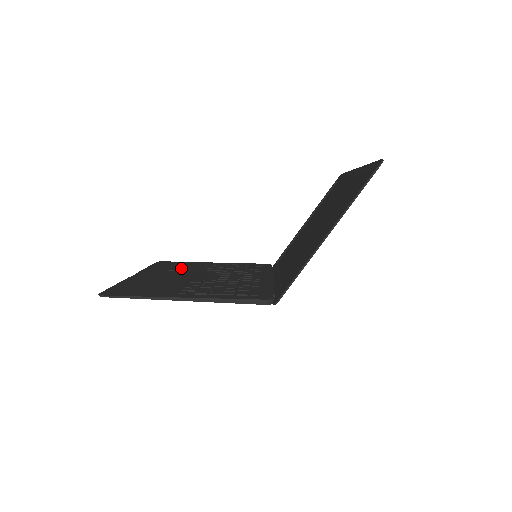
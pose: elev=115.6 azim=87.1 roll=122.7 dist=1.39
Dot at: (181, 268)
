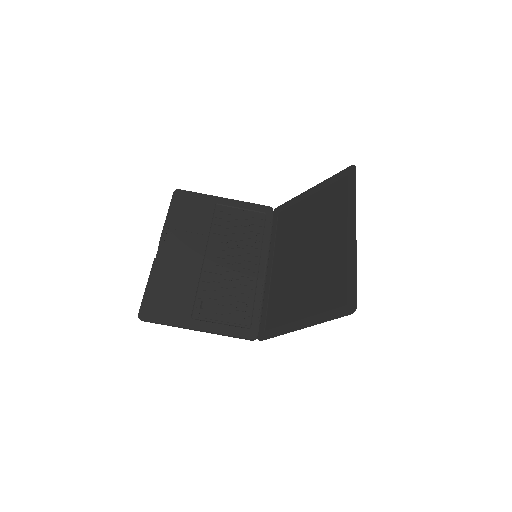
Dot at: (195, 224)
